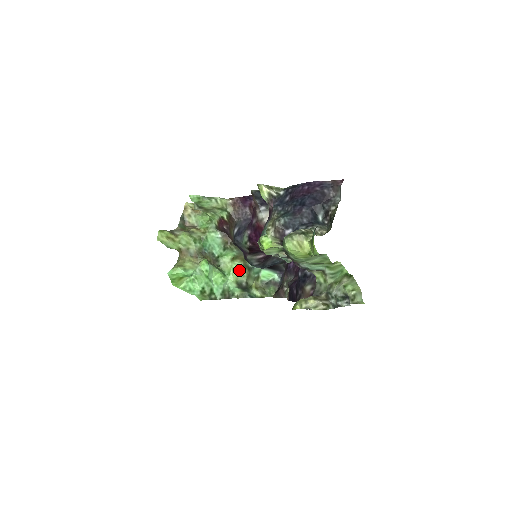
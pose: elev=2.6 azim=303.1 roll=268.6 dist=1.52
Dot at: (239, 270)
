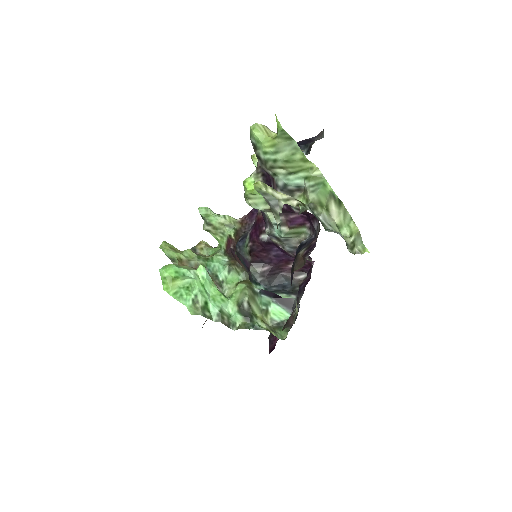
Dot at: (242, 290)
